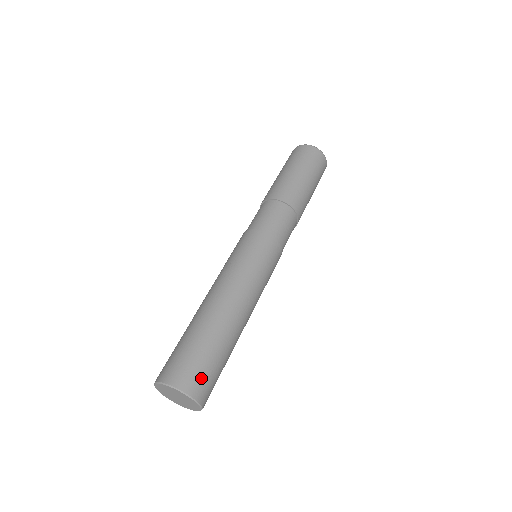
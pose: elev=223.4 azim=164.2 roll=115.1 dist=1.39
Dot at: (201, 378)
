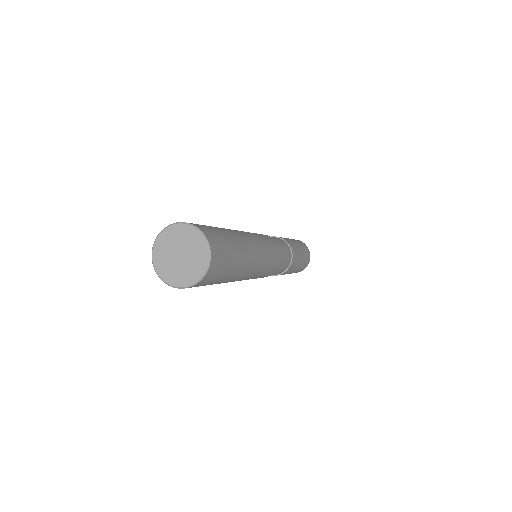
Dot at: (220, 250)
